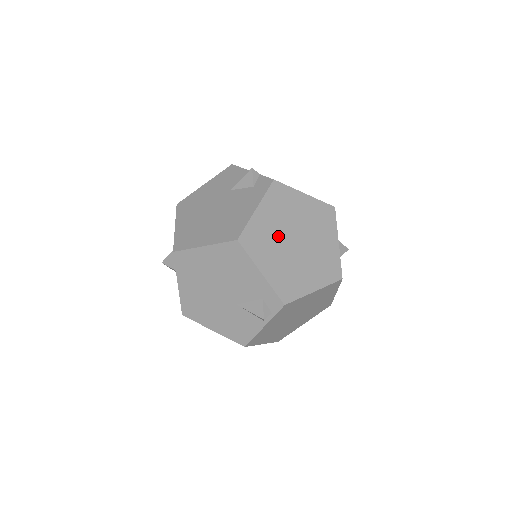
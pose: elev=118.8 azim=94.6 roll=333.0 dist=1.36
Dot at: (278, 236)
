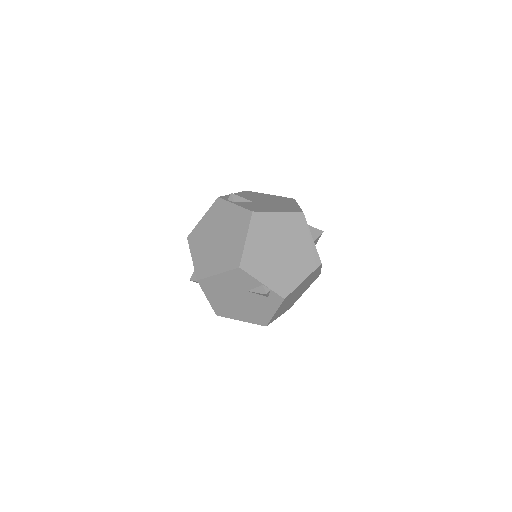
Dot at: (287, 304)
